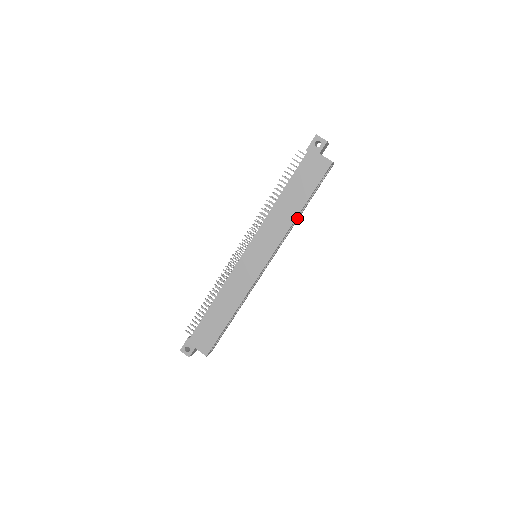
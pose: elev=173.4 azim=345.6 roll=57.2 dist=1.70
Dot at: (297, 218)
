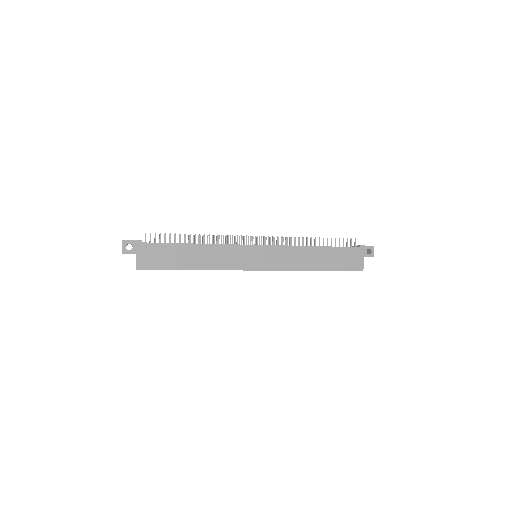
Dot at: occluded
